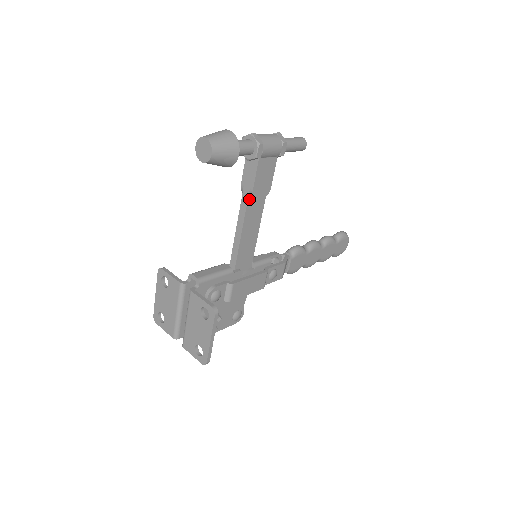
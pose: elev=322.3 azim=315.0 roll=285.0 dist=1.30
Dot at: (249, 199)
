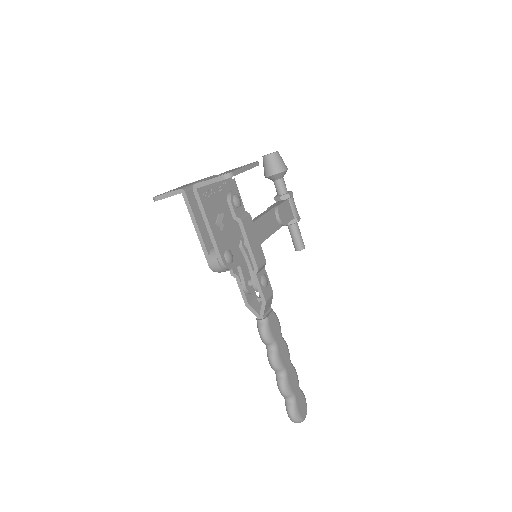
Dot at: (274, 210)
